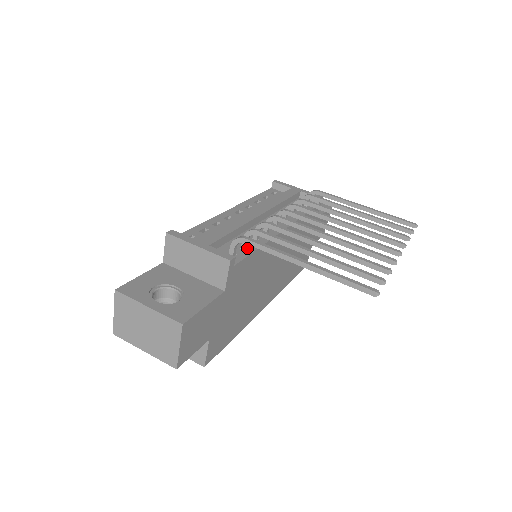
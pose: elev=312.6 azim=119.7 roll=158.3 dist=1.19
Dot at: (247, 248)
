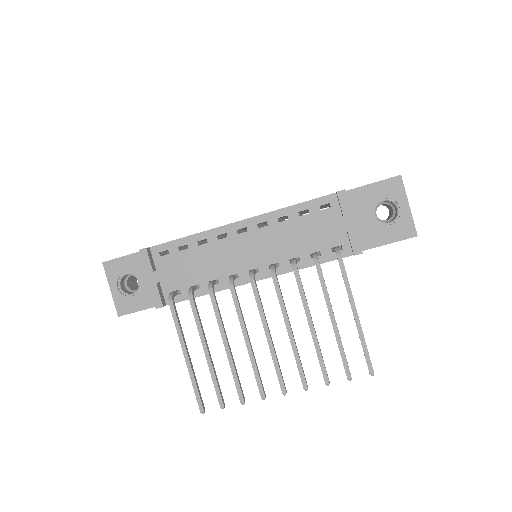
Dot at: (196, 290)
